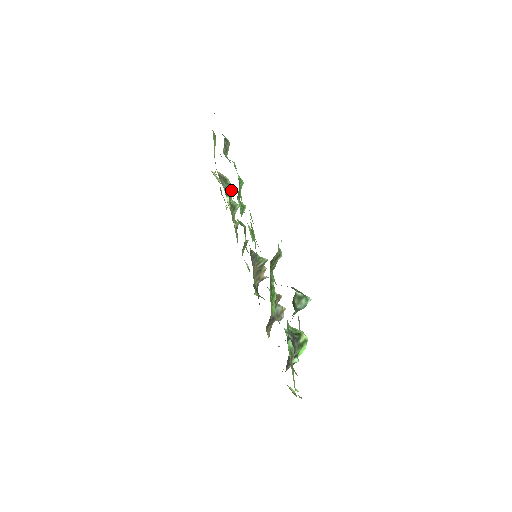
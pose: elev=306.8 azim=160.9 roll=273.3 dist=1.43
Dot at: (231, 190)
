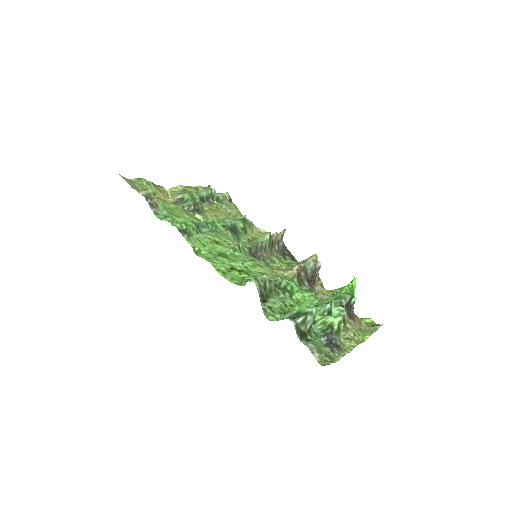
Dot at: (194, 201)
